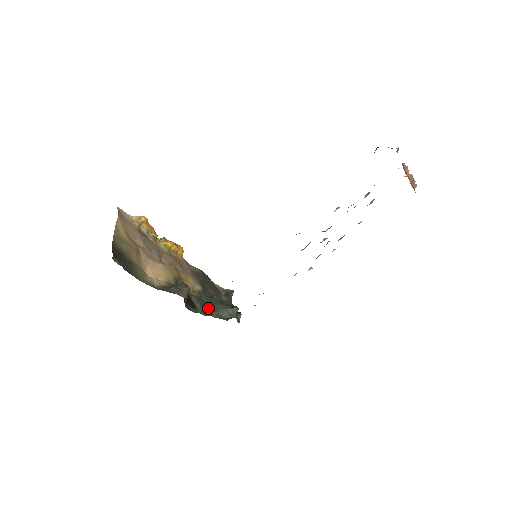
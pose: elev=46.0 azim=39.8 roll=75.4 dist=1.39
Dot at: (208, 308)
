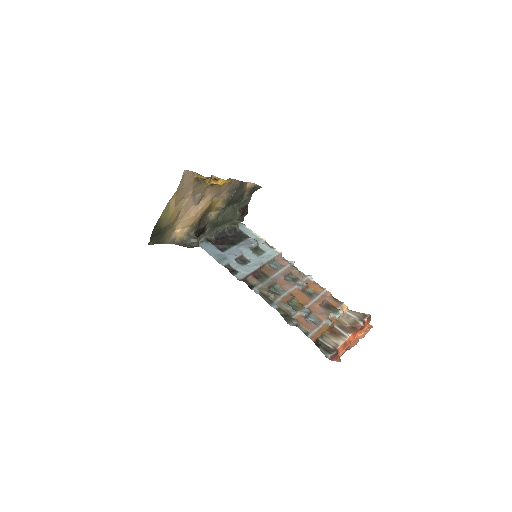
Dot at: (217, 225)
